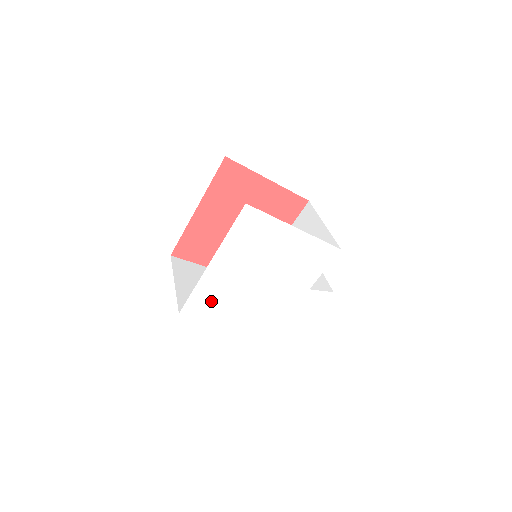
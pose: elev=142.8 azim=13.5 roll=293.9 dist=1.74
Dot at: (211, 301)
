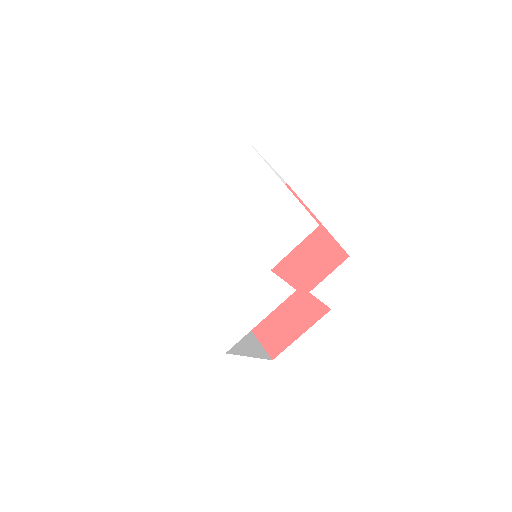
Dot at: (180, 239)
